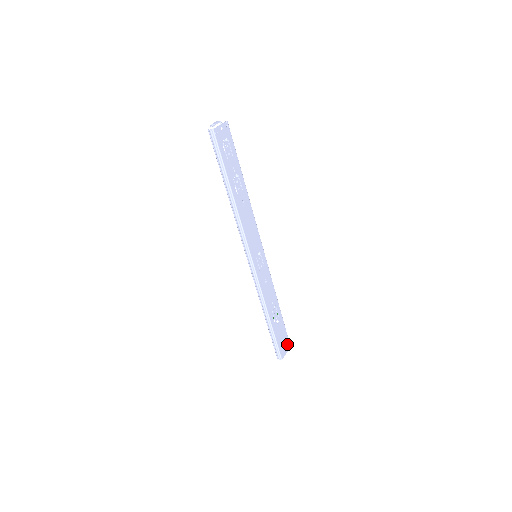
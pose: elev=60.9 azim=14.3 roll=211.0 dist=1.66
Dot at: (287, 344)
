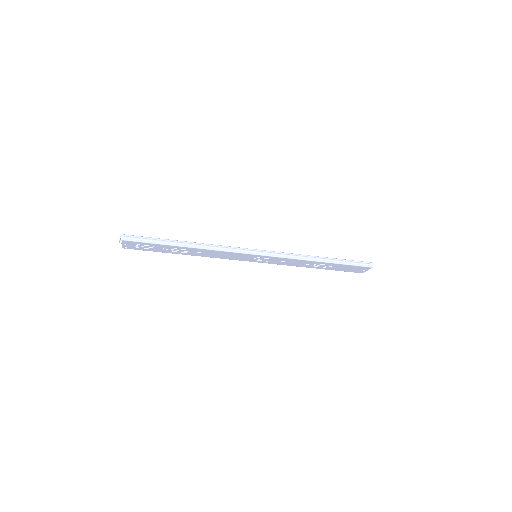
Dot at: (364, 268)
